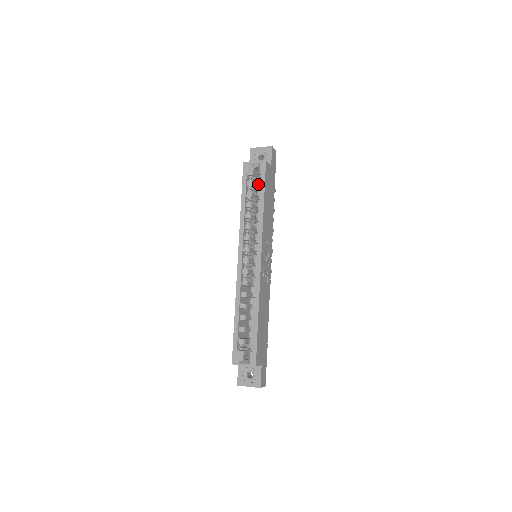
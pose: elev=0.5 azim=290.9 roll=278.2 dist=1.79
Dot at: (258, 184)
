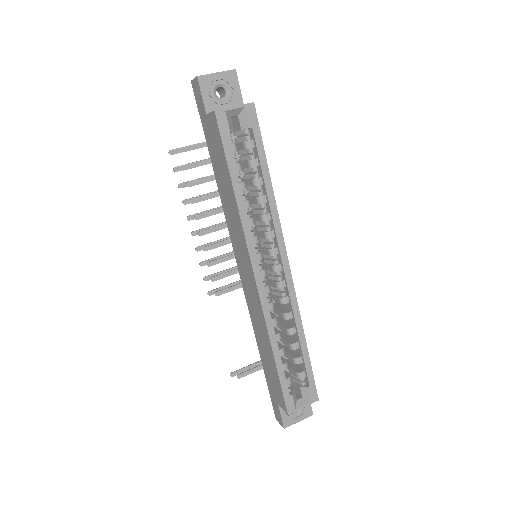
Dot at: (249, 146)
